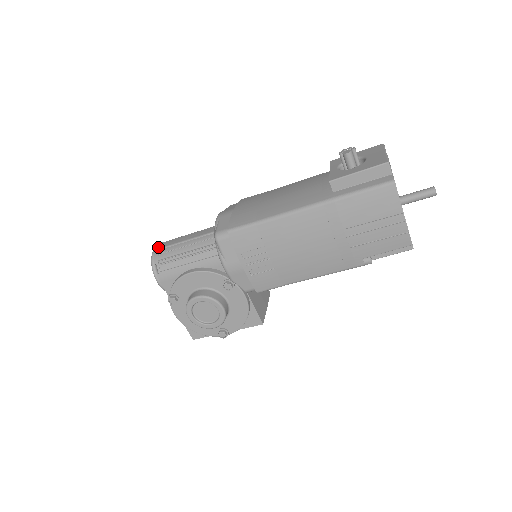
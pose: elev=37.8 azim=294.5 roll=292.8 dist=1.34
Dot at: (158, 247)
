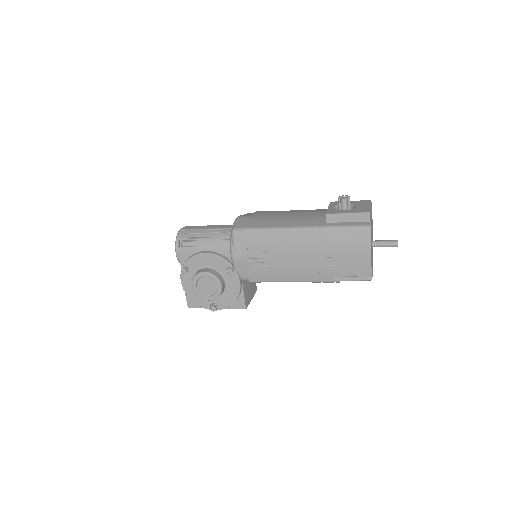
Dot at: (184, 228)
